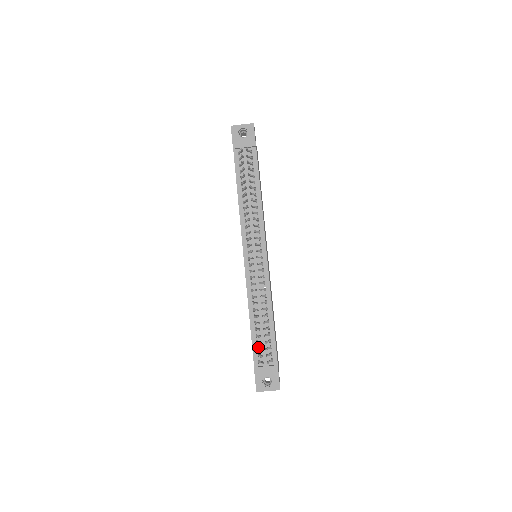
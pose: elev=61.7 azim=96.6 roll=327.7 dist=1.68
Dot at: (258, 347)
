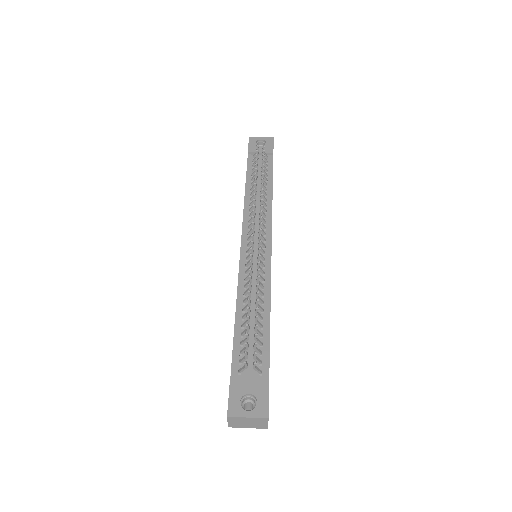
Dot at: (242, 351)
